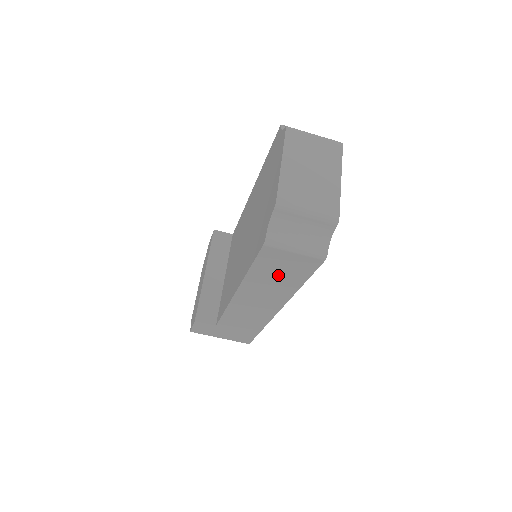
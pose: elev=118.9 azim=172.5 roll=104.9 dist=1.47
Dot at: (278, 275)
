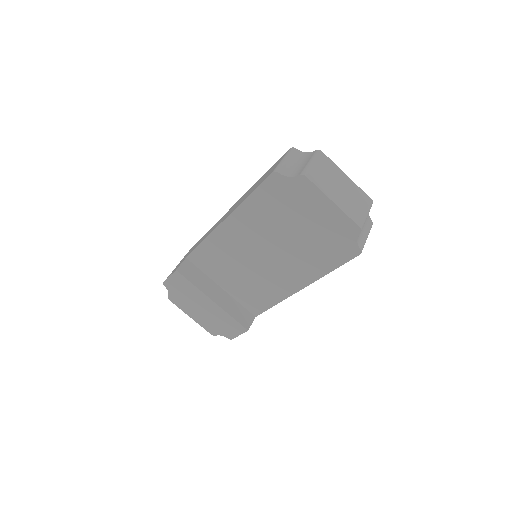
Dot at: occluded
